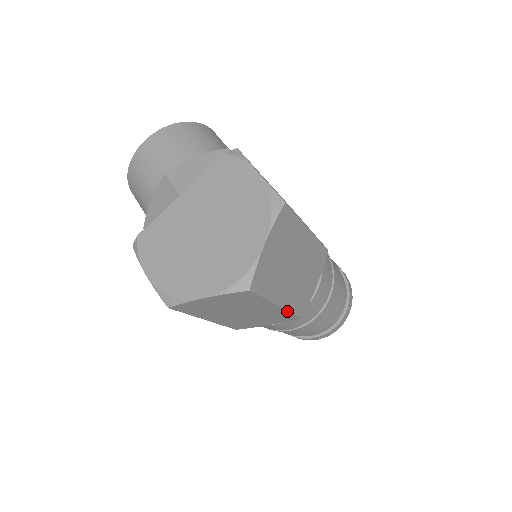
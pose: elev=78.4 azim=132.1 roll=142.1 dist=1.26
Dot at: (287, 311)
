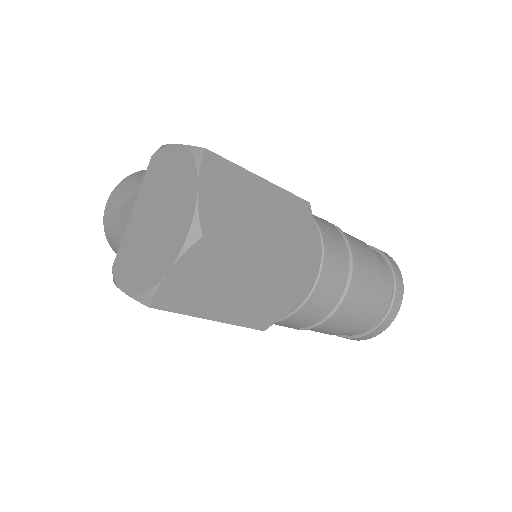
Dot at: (284, 268)
